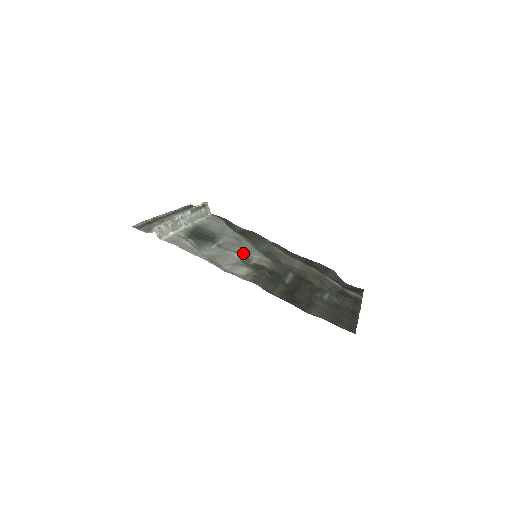
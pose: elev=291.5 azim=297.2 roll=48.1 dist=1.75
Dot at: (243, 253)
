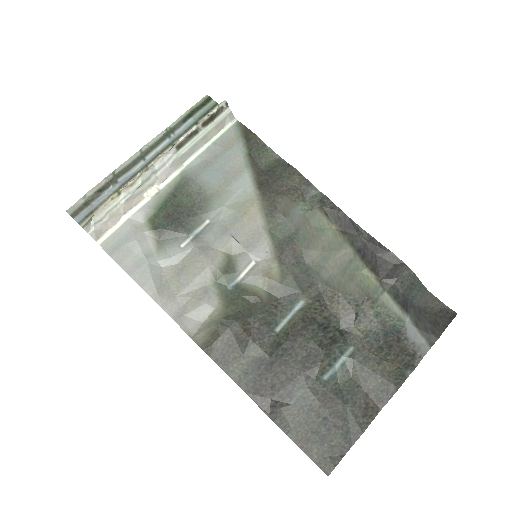
Dot at: (233, 252)
